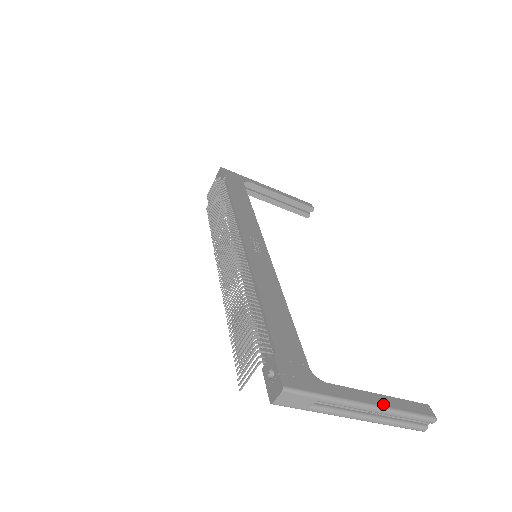
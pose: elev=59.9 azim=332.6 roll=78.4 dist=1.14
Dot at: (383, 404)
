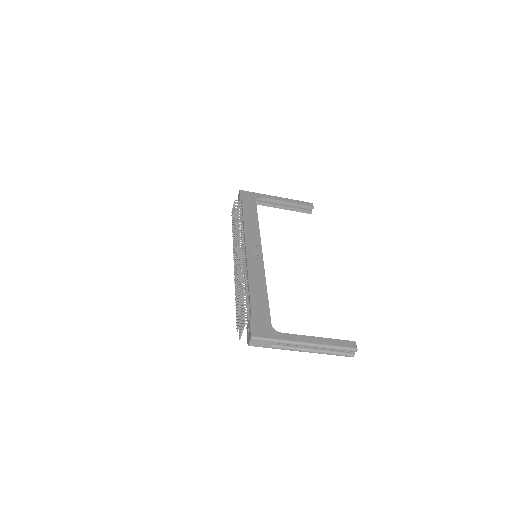
Dot at: (318, 342)
